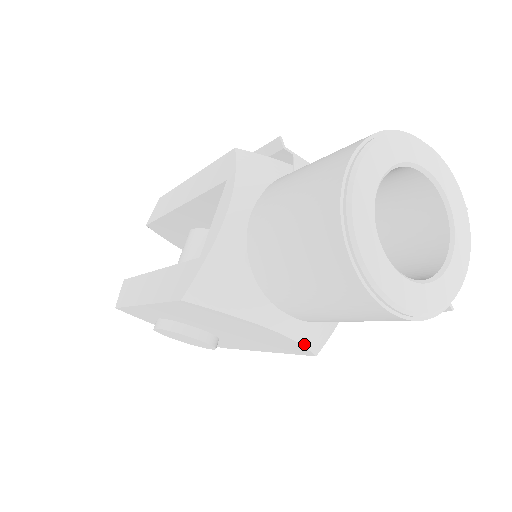
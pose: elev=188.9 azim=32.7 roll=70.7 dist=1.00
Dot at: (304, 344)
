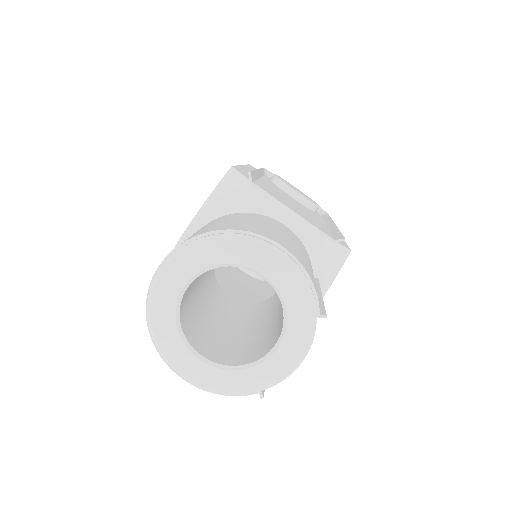
Dot at: occluded
